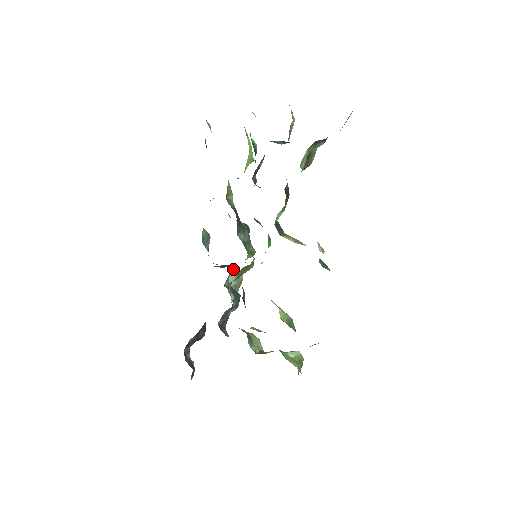
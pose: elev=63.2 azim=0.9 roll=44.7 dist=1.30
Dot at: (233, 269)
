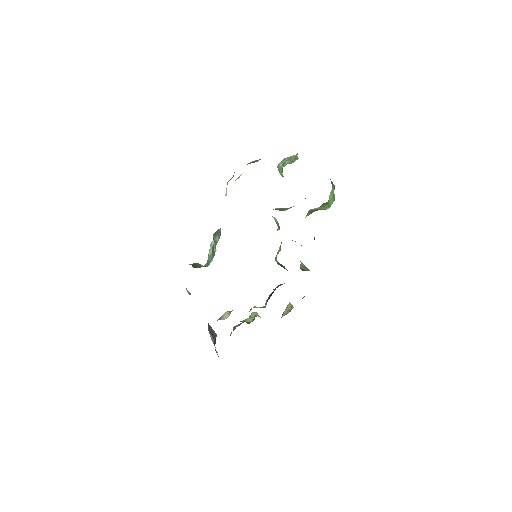
Dot at: occluded
